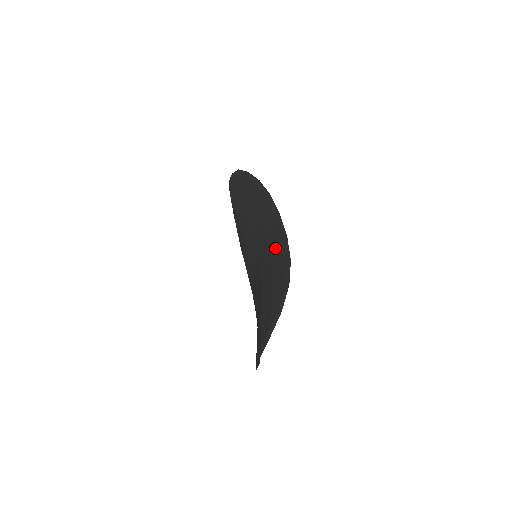
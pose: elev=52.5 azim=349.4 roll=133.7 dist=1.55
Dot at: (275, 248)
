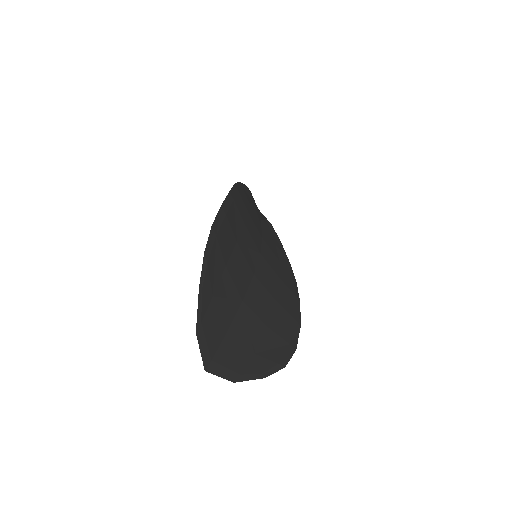
Dot at: occluded
